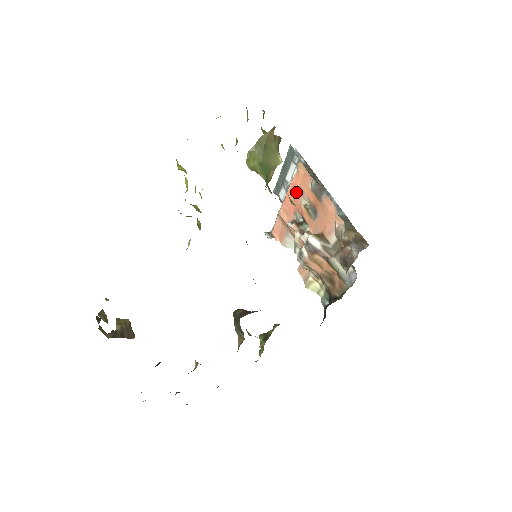
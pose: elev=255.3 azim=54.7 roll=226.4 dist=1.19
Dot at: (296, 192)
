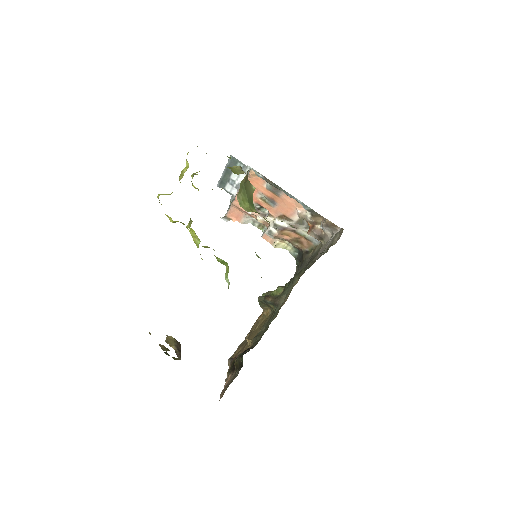
Dot at: occluded
